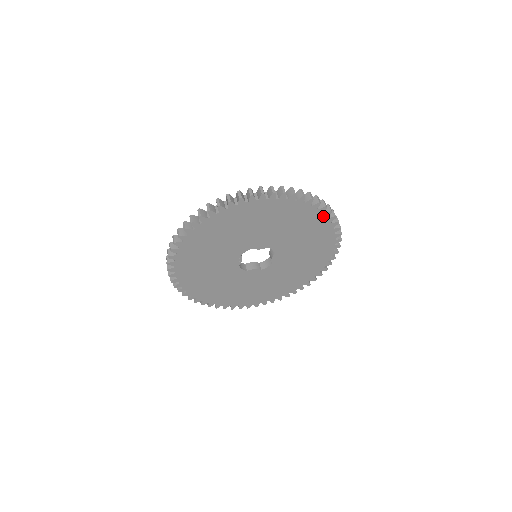
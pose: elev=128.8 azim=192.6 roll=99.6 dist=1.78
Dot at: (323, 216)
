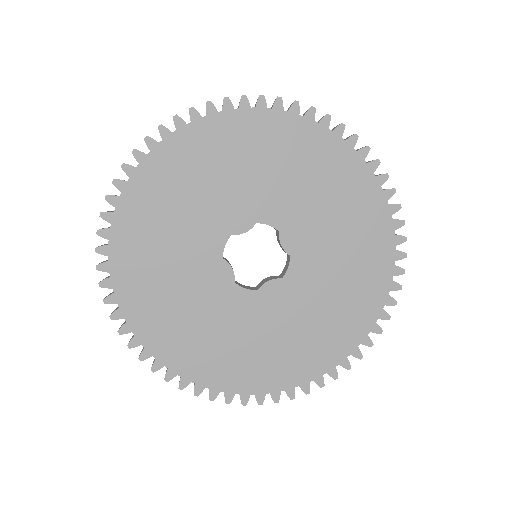
Dot at: (383, 297)
